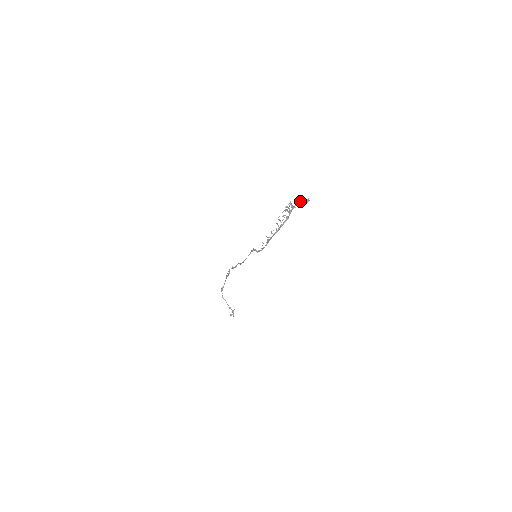
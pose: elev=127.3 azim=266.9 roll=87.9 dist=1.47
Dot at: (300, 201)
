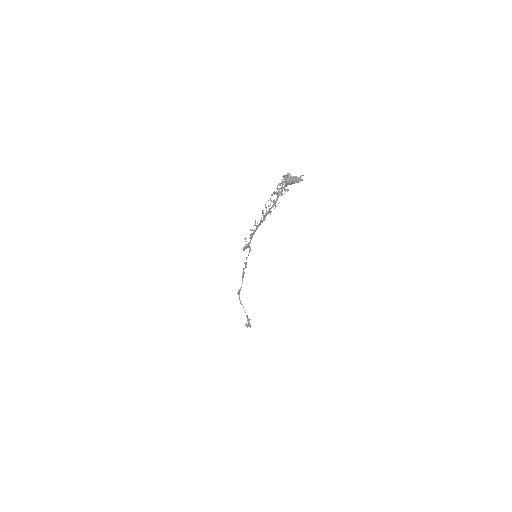
Dot at: (286, 178)
